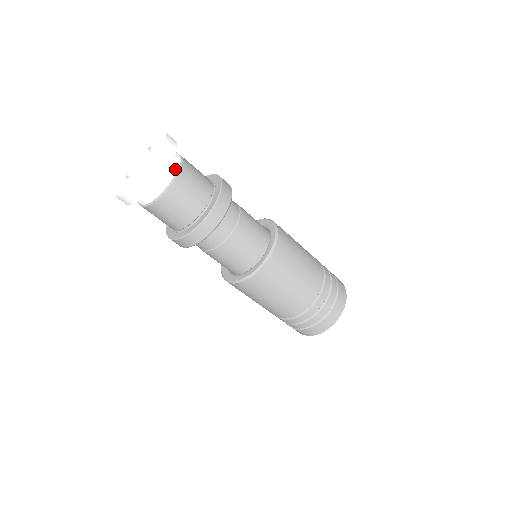
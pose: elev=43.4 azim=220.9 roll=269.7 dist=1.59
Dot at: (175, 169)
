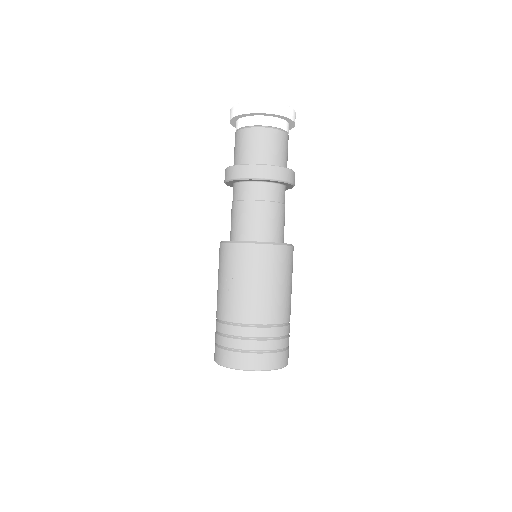
Dot at: occluded
